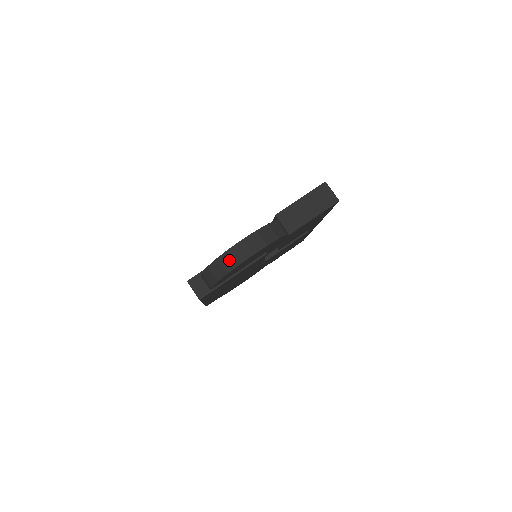
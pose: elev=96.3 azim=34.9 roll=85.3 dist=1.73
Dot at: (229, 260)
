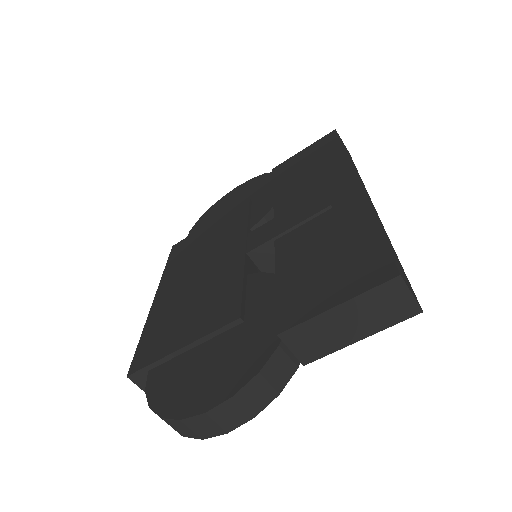
Dot at: (182, 429)
